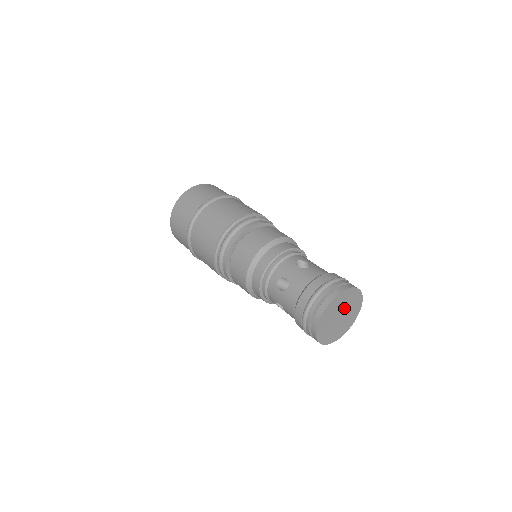
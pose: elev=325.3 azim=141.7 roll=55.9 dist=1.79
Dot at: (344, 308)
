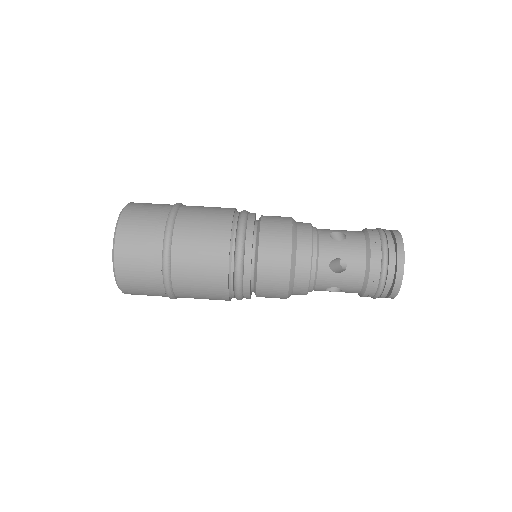
Dot at: occluded
